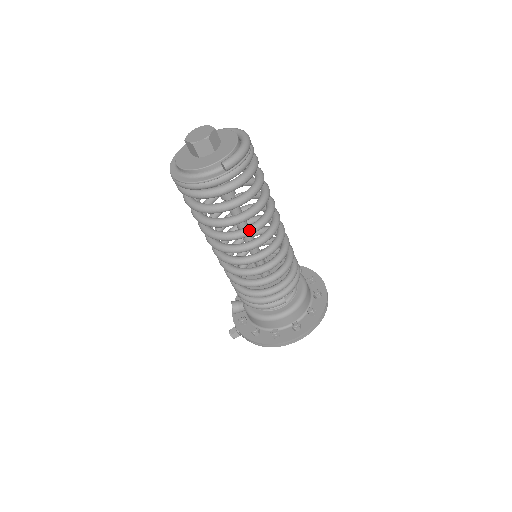
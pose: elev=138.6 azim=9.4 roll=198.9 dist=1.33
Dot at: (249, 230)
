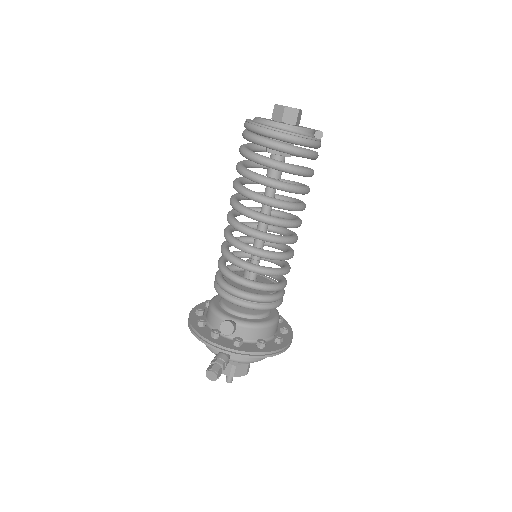
Dot at: (305, 204)
